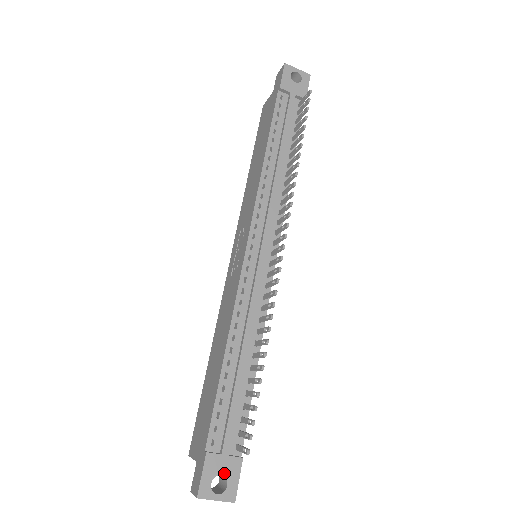
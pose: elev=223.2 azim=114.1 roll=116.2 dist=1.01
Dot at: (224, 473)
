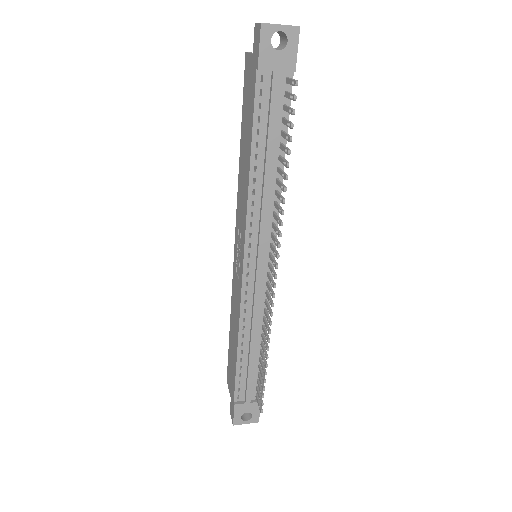
Dot at: (249, 411)
